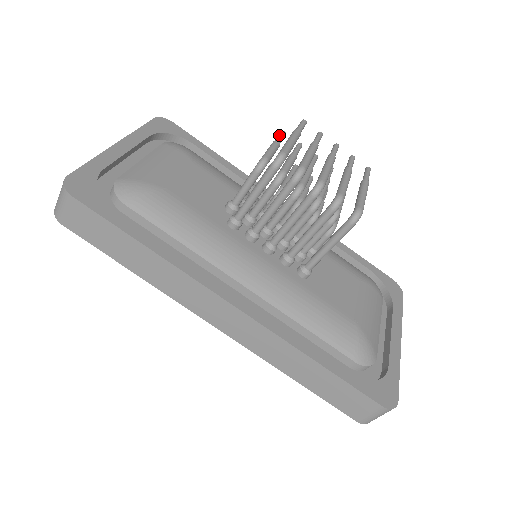
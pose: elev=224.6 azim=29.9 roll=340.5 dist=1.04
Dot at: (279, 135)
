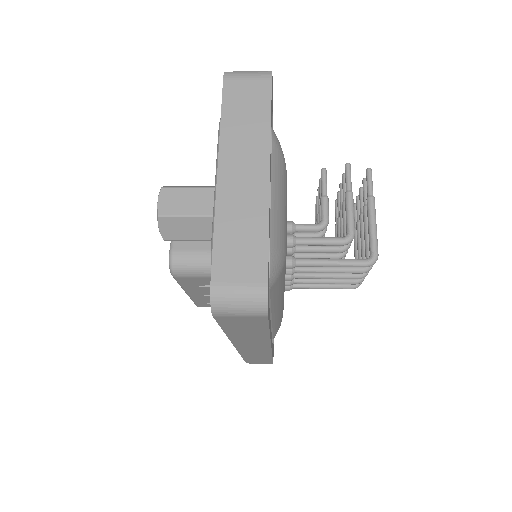
Dot at: (350, 175)
